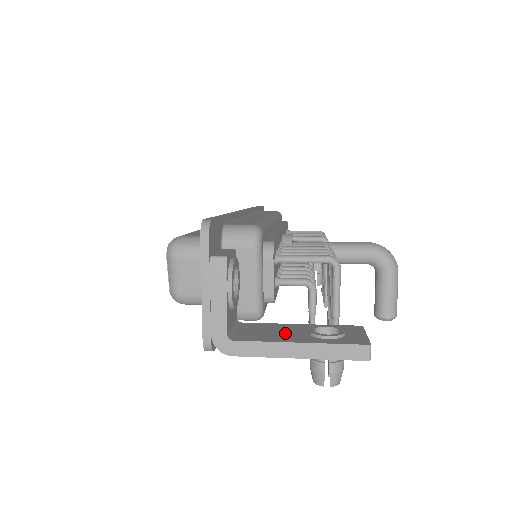
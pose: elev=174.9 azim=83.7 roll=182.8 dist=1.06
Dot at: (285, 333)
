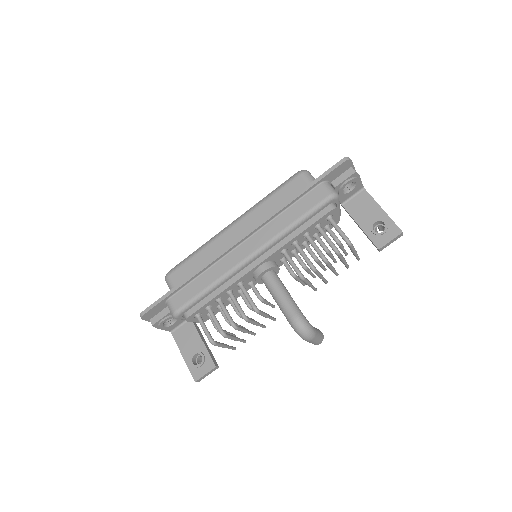
Dot at: (189, 345)
